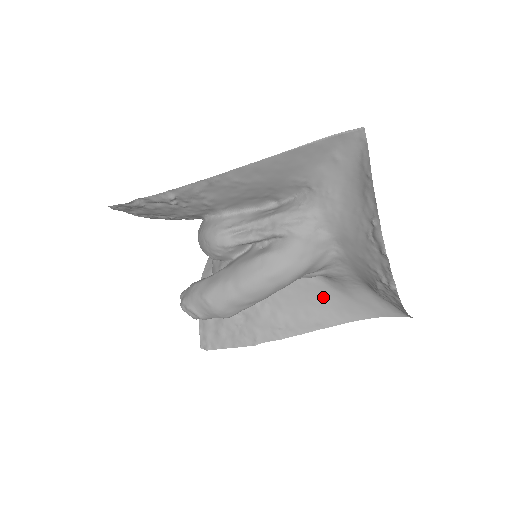
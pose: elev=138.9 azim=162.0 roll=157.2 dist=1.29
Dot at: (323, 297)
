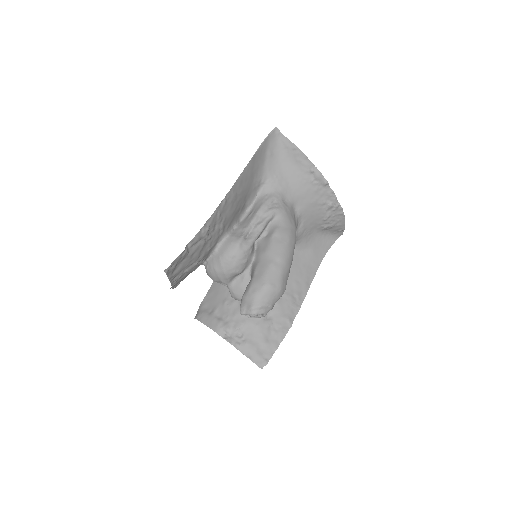
Dot at: (298, 262)
